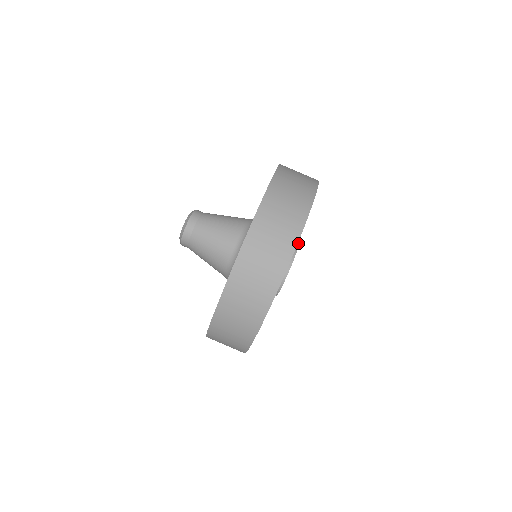
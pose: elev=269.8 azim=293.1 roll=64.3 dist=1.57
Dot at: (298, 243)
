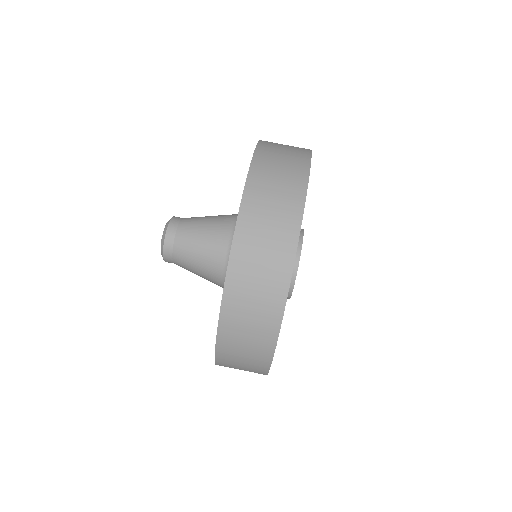
Dot at: occluded
